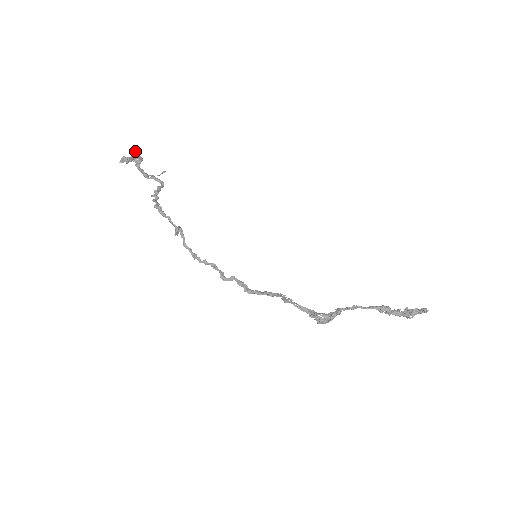
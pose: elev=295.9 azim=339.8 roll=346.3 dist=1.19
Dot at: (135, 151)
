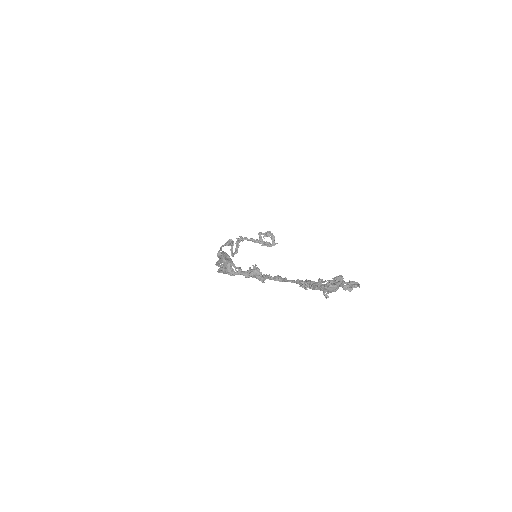
Dot at: (270, 231)
